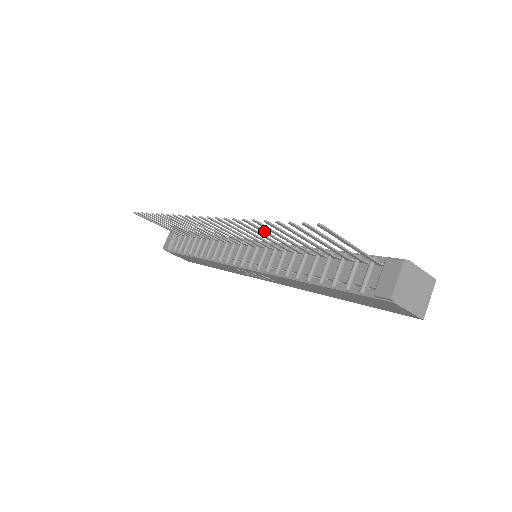
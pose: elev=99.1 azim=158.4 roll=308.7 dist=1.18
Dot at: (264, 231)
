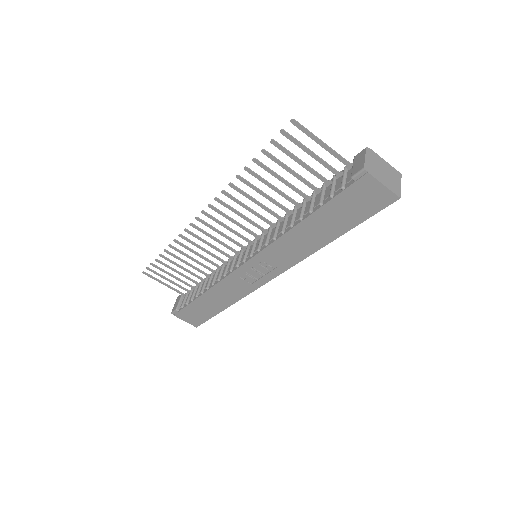
Dot at: (255, 187)
